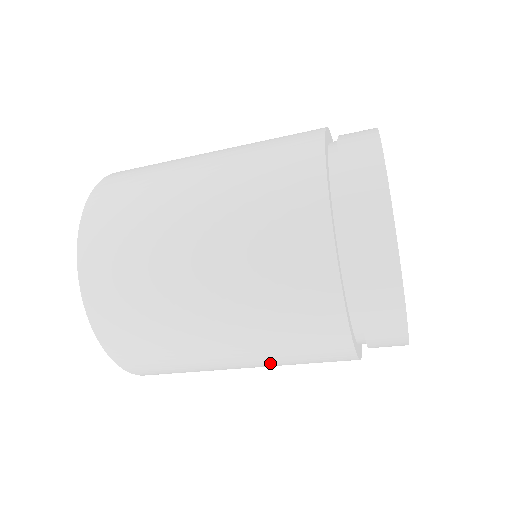
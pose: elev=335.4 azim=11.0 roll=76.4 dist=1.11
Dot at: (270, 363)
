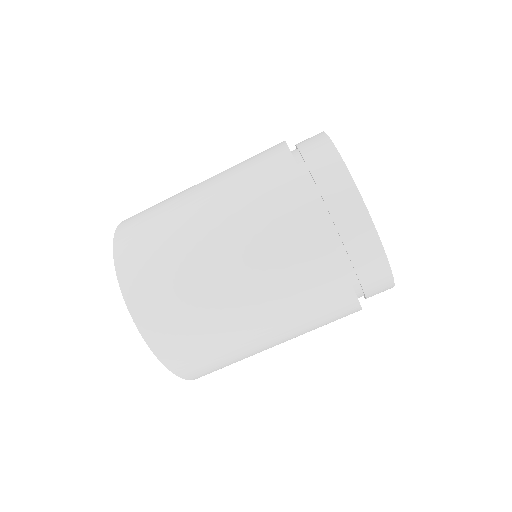
Dot at: (269, 293)
